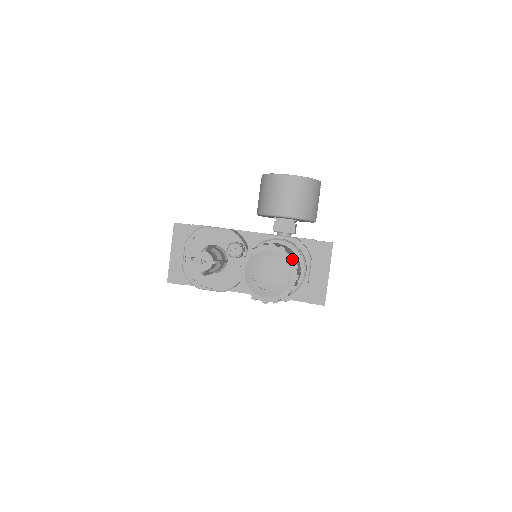
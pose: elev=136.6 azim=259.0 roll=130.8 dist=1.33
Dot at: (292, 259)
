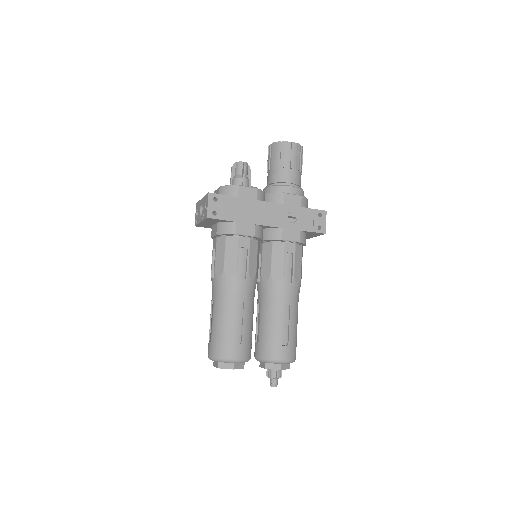
Dot at: occluded
